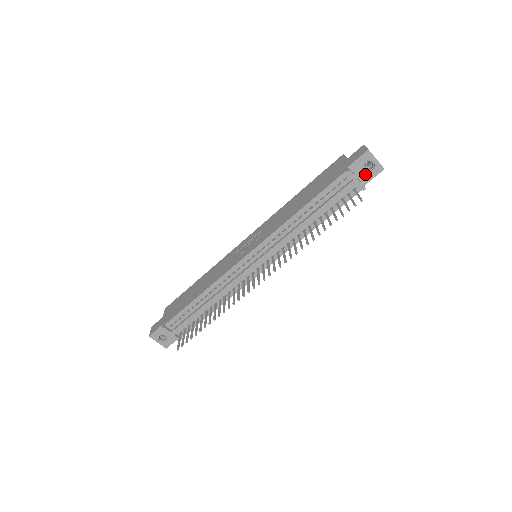
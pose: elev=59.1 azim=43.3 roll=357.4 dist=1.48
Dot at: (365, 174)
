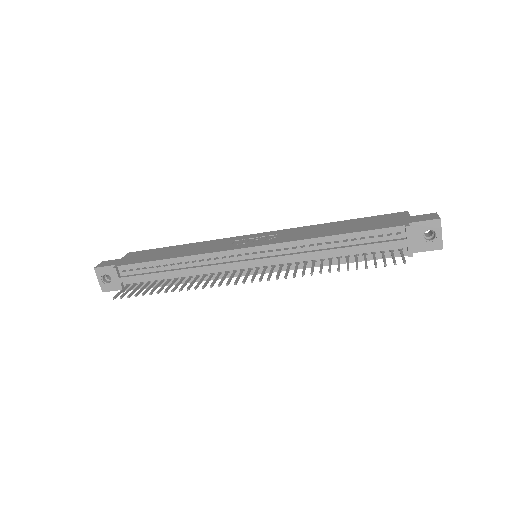
Dot at: (421, 242)
